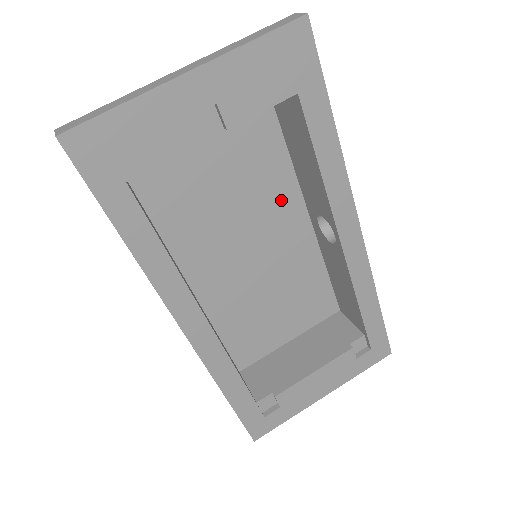
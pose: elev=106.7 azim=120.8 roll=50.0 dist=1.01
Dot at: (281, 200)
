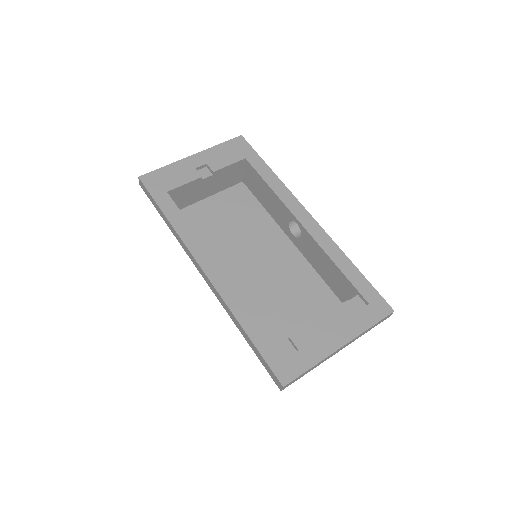
Dot at: (267, 231)
